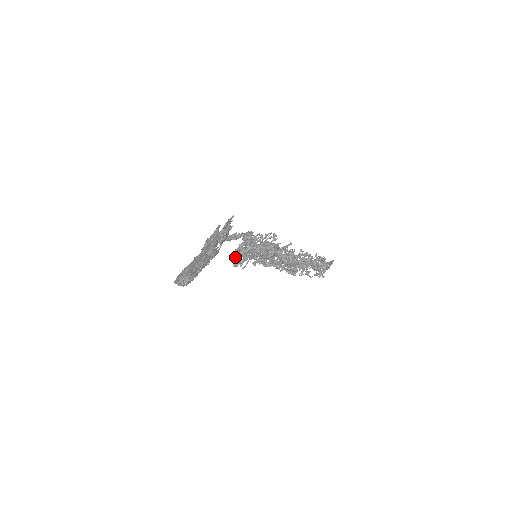
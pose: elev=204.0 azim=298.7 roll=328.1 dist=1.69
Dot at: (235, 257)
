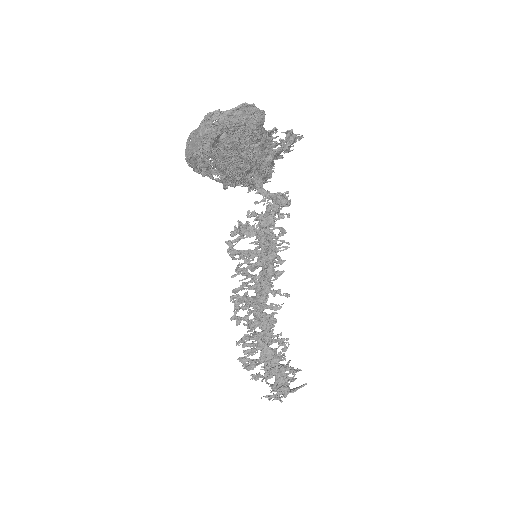
Dot at: occluded
